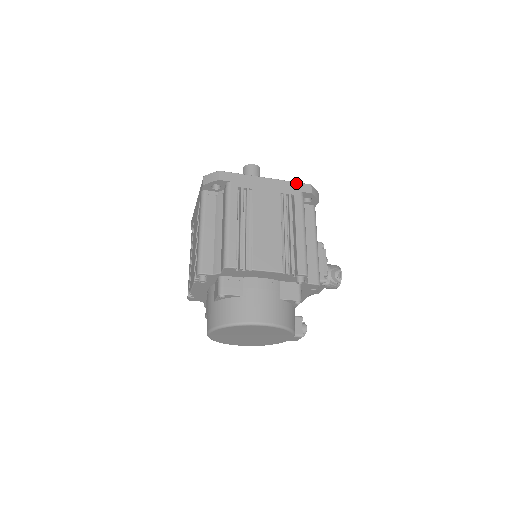
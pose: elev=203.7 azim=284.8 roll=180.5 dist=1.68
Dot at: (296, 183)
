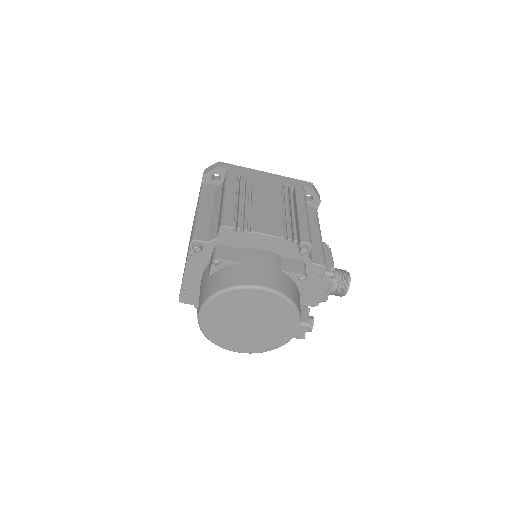
Dot at: (296, 179)
